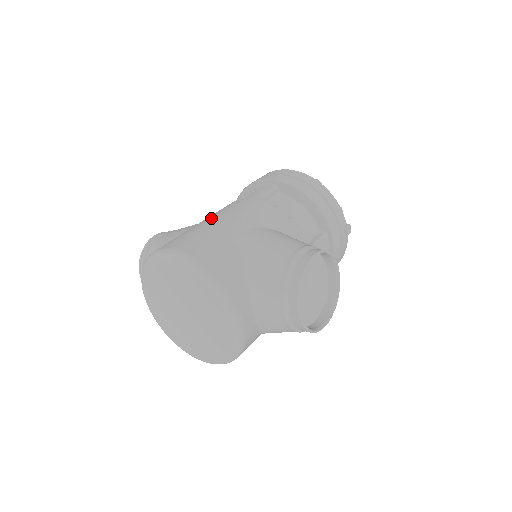
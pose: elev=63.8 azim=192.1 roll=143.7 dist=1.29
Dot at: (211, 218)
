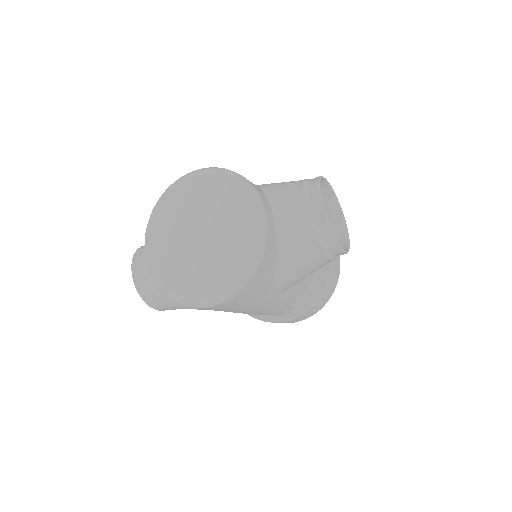
Dot at: occluded
